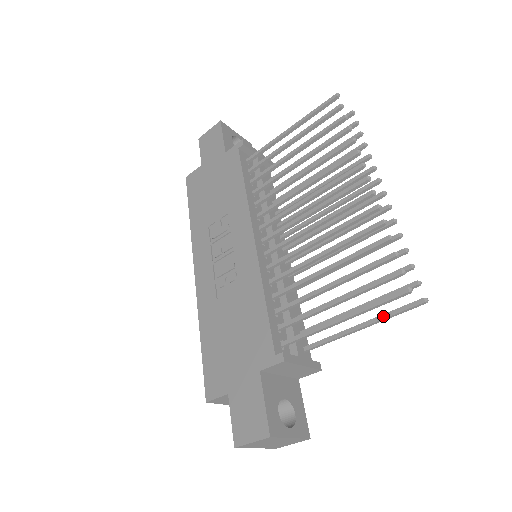
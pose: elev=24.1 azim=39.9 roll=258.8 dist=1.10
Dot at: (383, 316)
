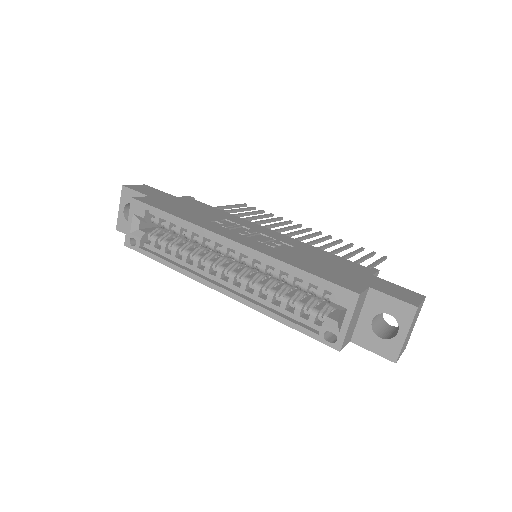
Dot at: occluded
